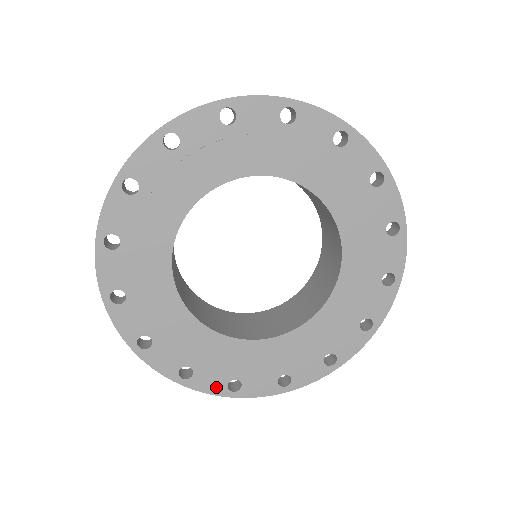
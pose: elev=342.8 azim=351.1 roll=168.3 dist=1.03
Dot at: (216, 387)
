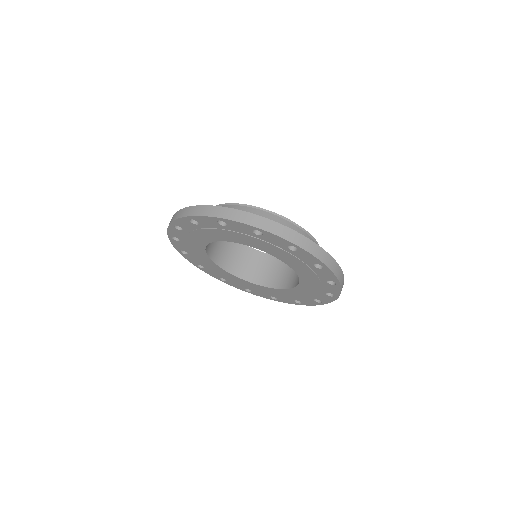
Dot at: (291, 302)
